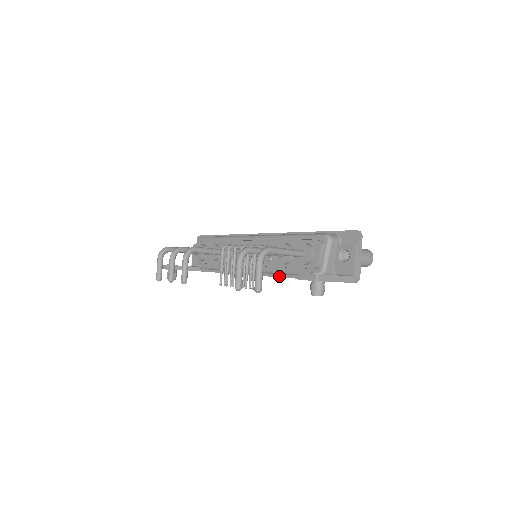
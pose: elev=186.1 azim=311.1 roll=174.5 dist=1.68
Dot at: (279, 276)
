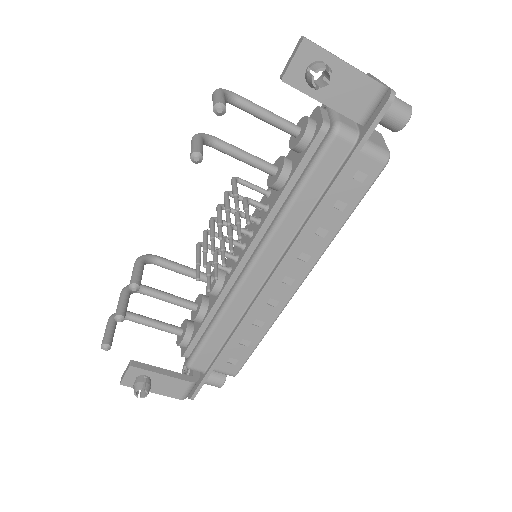
Dot at: (293, 241)
